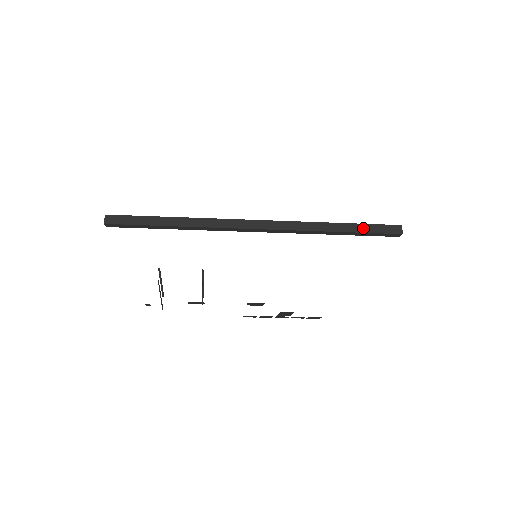
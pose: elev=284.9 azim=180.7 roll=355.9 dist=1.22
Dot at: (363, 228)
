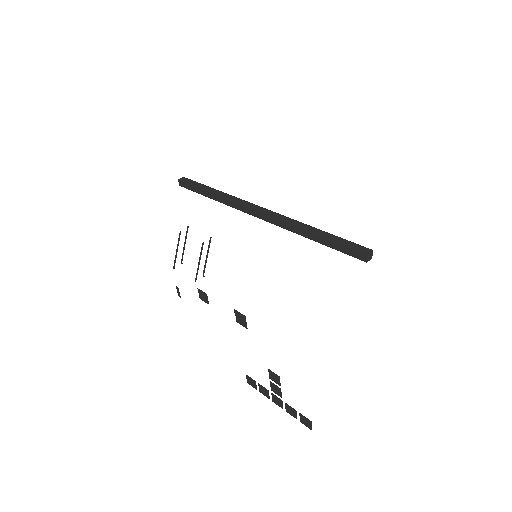
Dot at: (335, 238)
